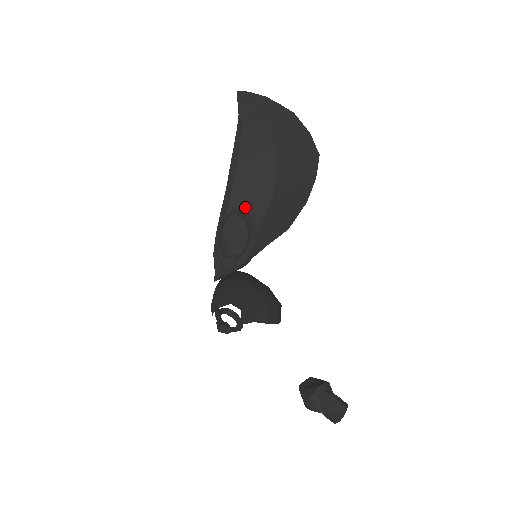
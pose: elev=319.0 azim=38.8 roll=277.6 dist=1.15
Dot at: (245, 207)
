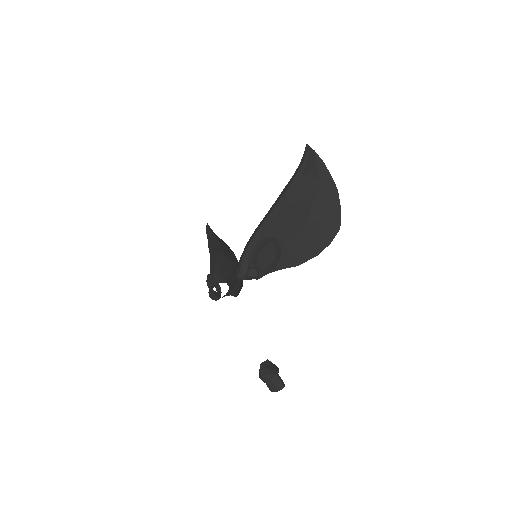
Dot at: (276, 234)
